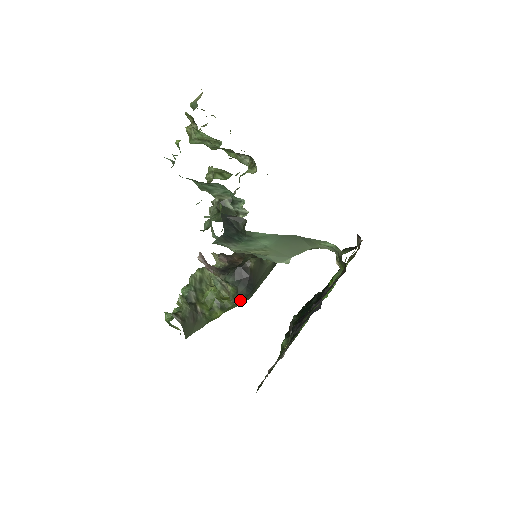
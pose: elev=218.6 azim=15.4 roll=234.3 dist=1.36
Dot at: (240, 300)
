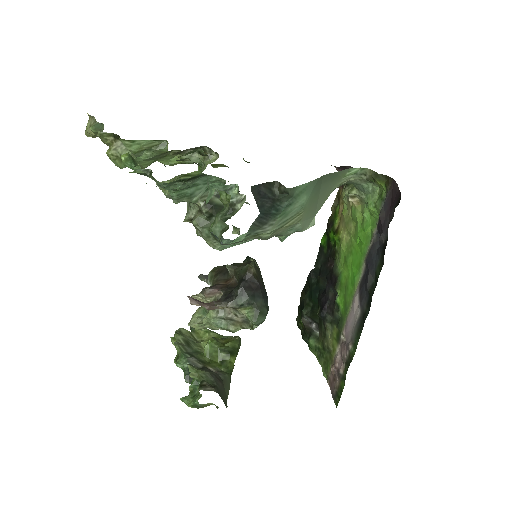
Dot at: (263, 317)
